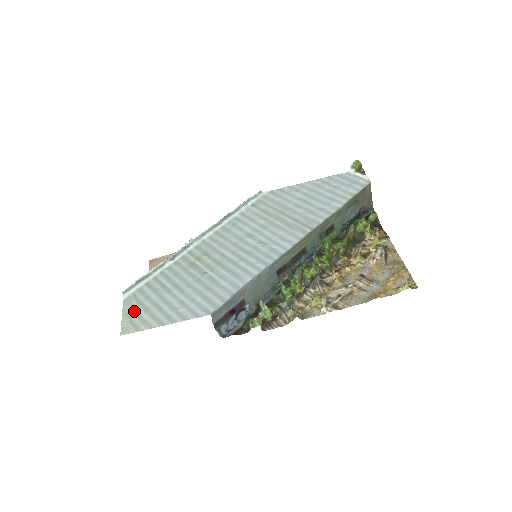
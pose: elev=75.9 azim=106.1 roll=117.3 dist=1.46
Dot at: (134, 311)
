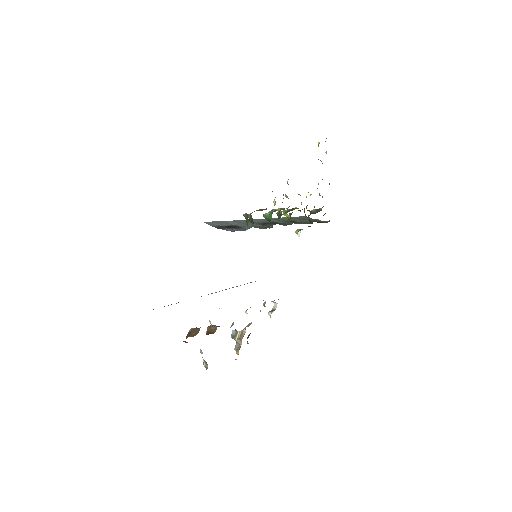
Dot at: occluded
